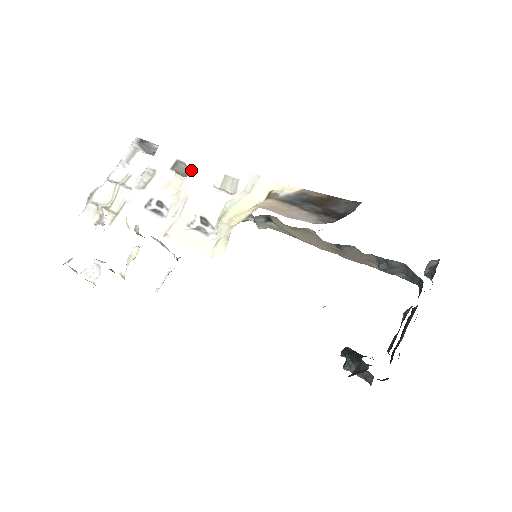
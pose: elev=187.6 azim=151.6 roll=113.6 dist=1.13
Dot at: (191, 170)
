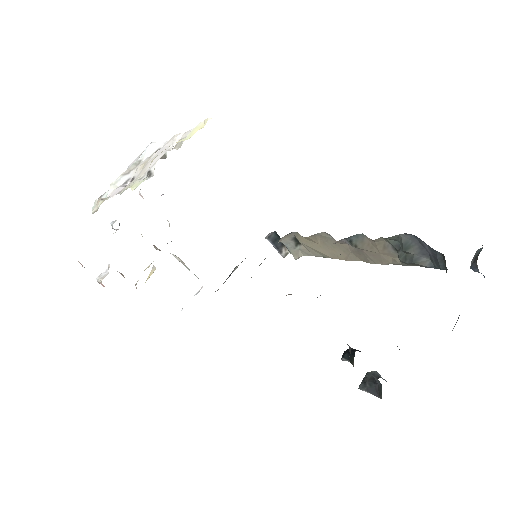
Dot at: (161, 148)
